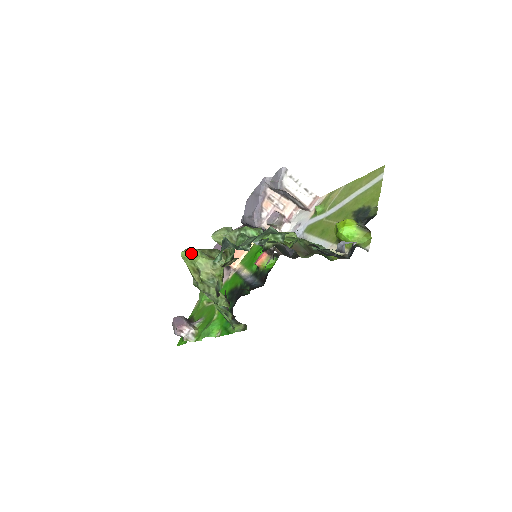
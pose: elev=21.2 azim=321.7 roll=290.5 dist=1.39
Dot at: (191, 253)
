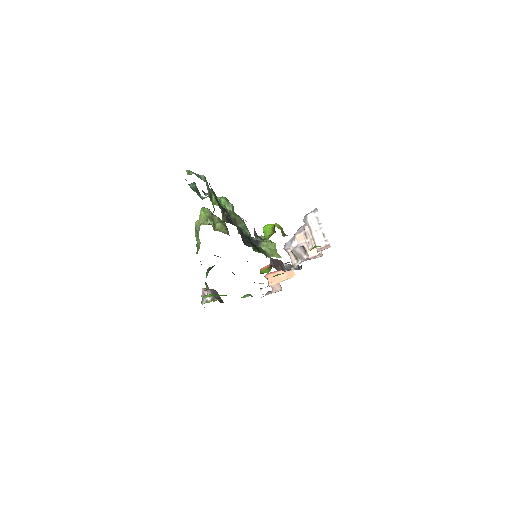
Dot at: (203, 208)
